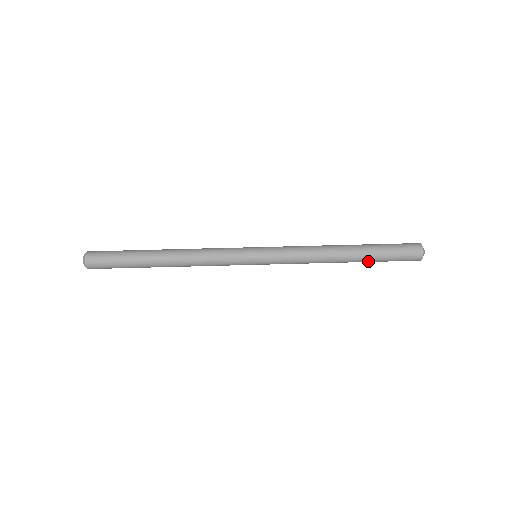
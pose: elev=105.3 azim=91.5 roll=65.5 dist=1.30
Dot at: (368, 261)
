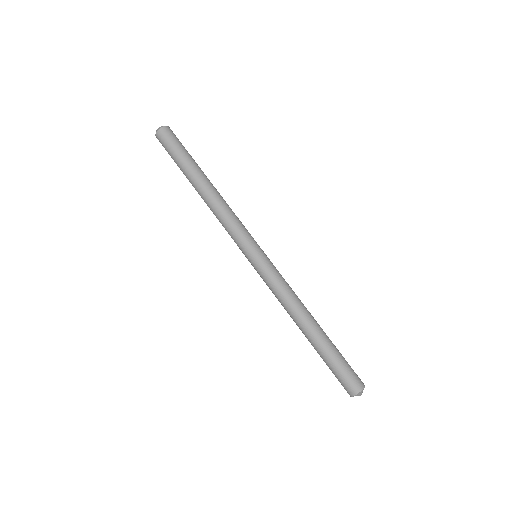
Dot at: occluded
